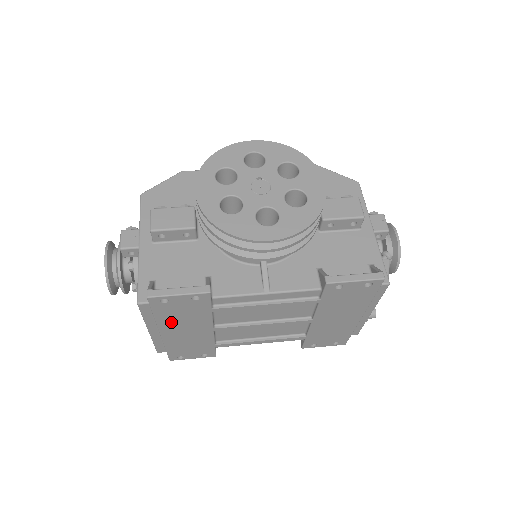
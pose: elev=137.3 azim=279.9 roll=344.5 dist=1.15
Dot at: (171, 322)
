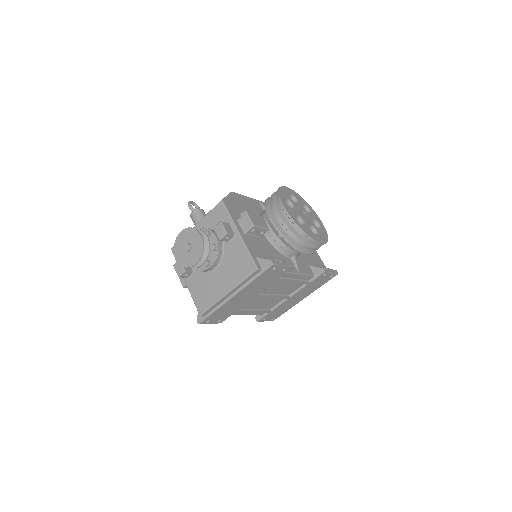
Dot at: (252, 286)
